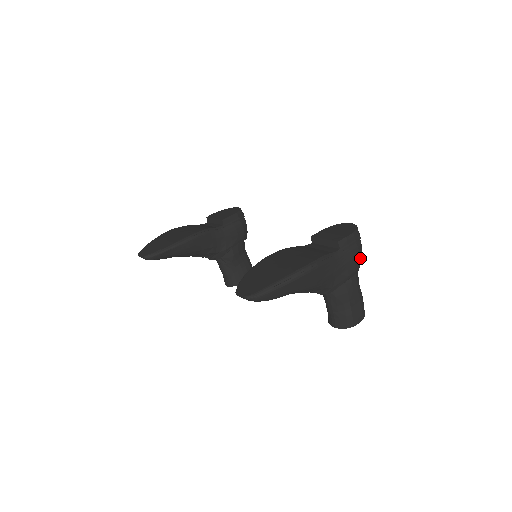
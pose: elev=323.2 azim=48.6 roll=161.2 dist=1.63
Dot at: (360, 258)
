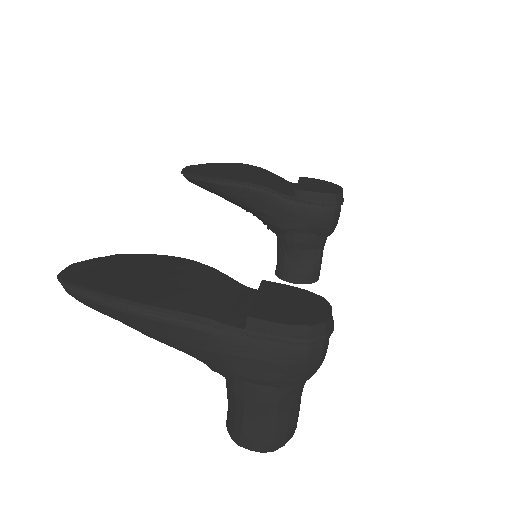
Dot at: (292, 372)
